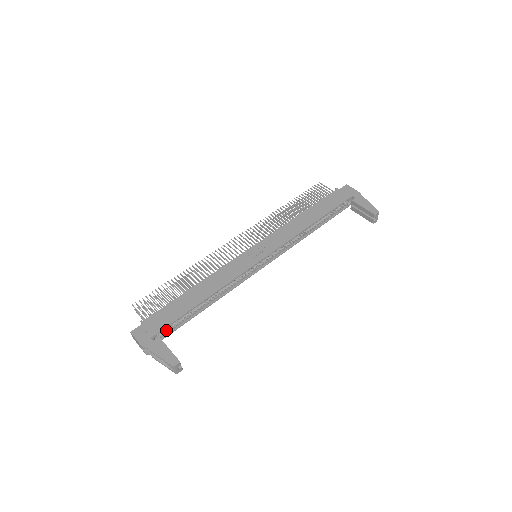
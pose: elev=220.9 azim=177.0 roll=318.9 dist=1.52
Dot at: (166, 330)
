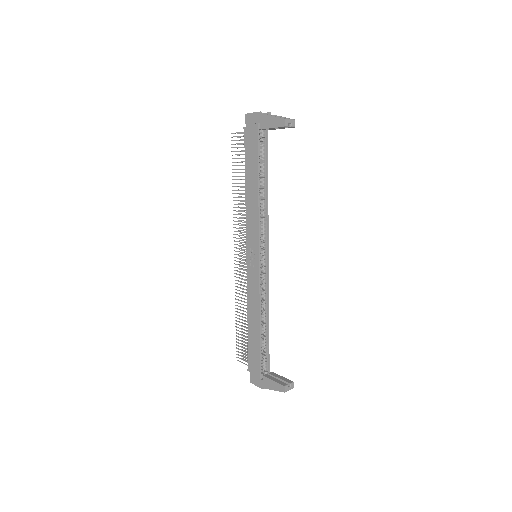
Dot at: (264, 363)
